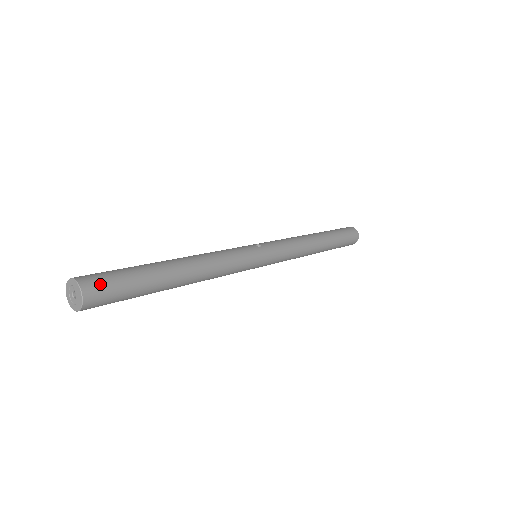
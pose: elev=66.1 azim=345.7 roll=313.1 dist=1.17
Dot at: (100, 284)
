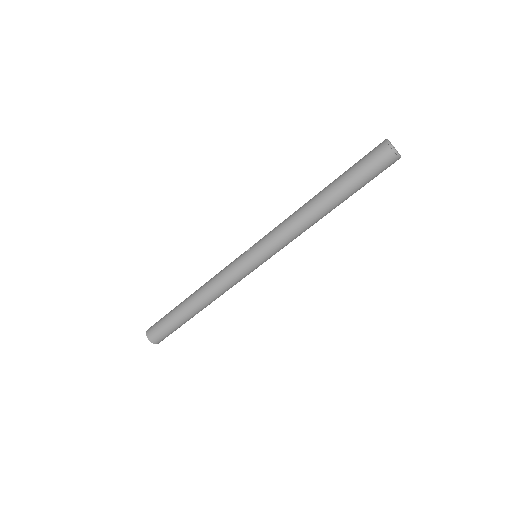
Dot at: (153, 330)
